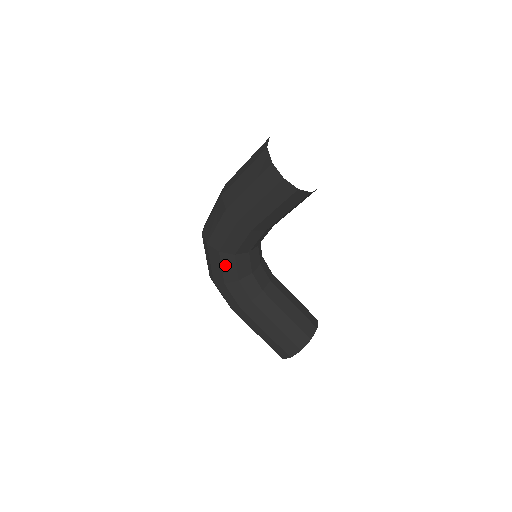
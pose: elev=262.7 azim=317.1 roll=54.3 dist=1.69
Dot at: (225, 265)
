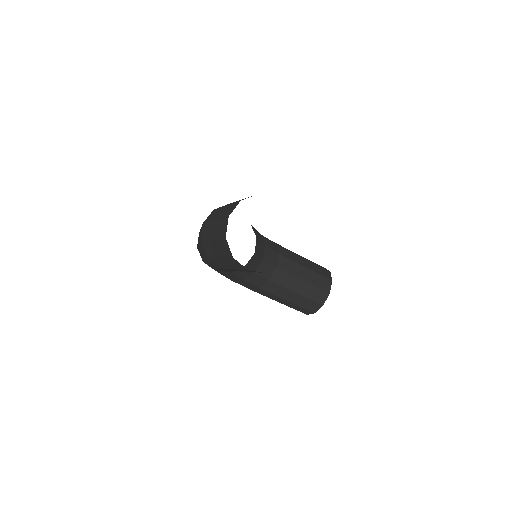
Dot at: (225, 275)
